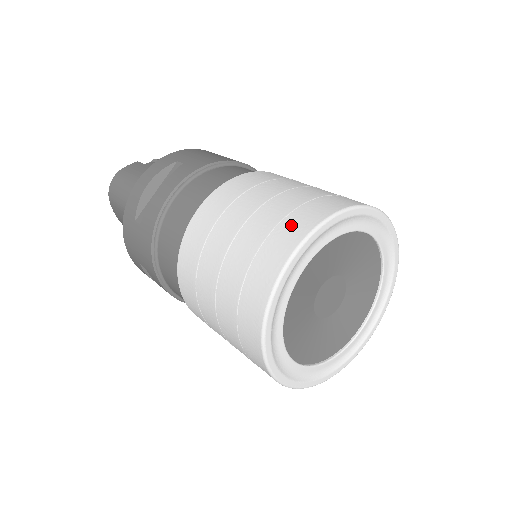
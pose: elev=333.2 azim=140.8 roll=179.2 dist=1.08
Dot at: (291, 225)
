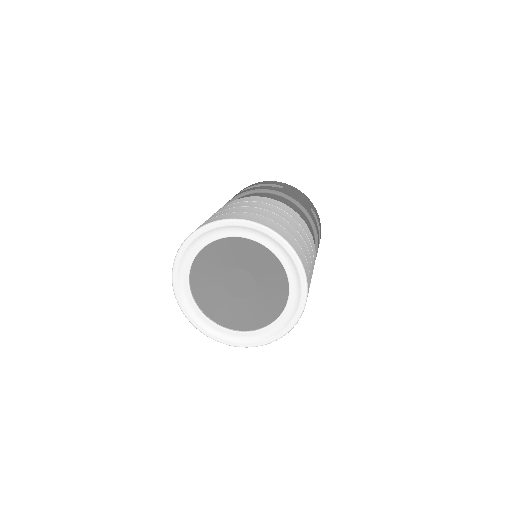
Dot at: (248, 215)
